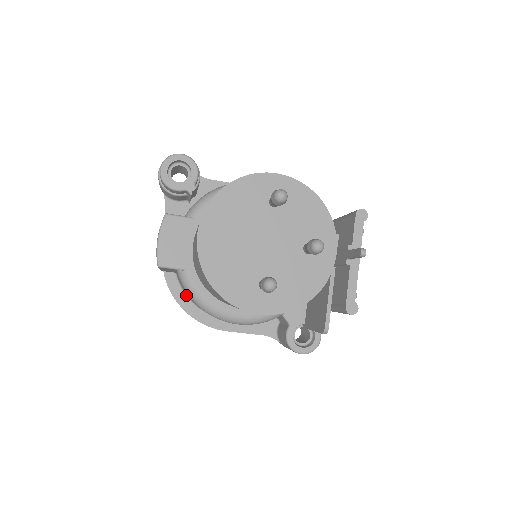
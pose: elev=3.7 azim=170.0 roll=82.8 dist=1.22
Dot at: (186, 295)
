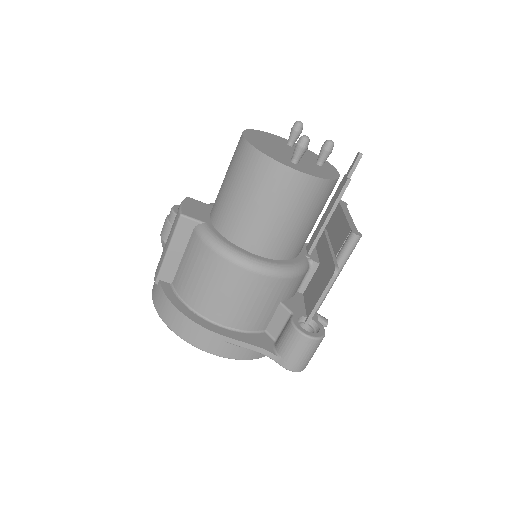
Dot at: (181, 300)
